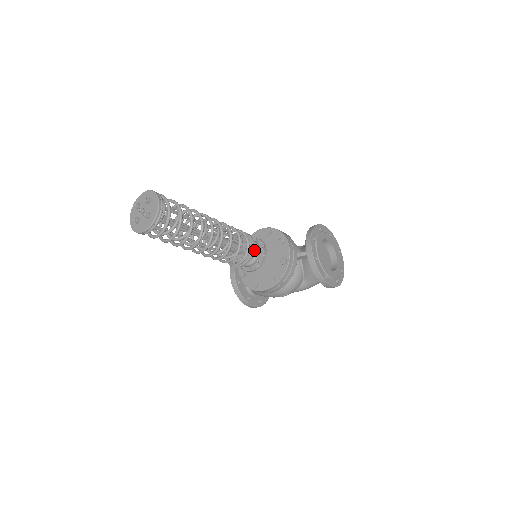
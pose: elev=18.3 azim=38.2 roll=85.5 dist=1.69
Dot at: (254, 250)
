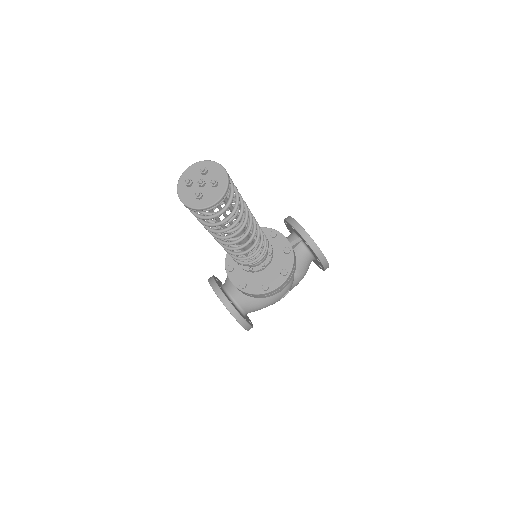
Dot at: occluded
